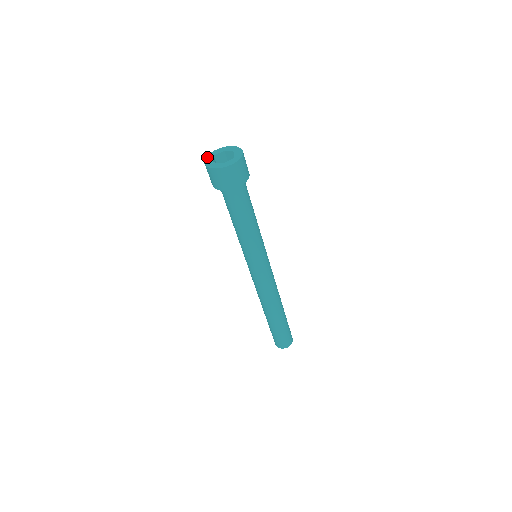
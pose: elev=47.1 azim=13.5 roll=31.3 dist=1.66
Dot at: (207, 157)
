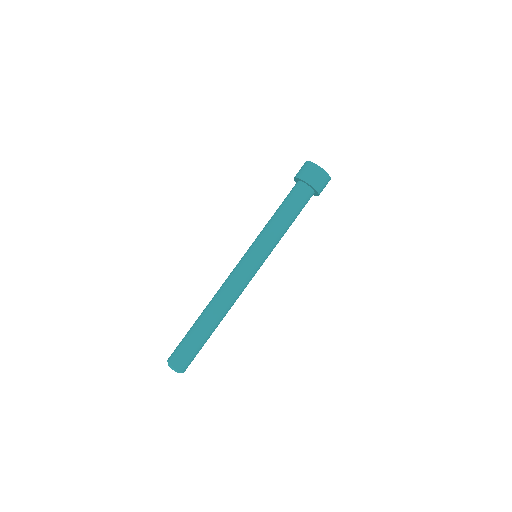
Dot at: occluded
